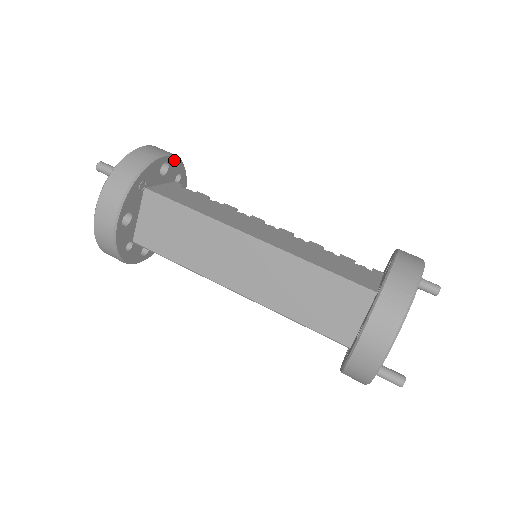
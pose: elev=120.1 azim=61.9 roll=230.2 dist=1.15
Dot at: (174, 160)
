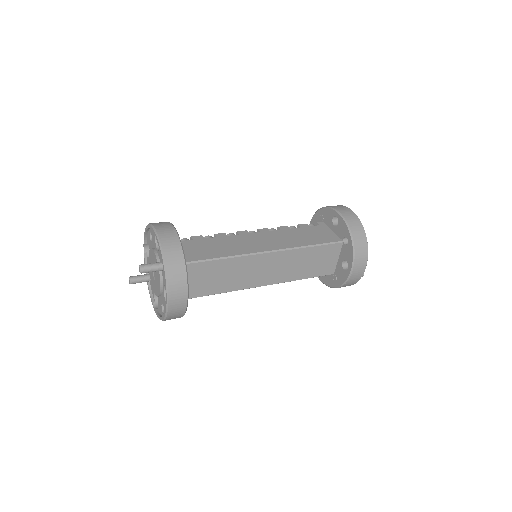
Dot at: occluded
